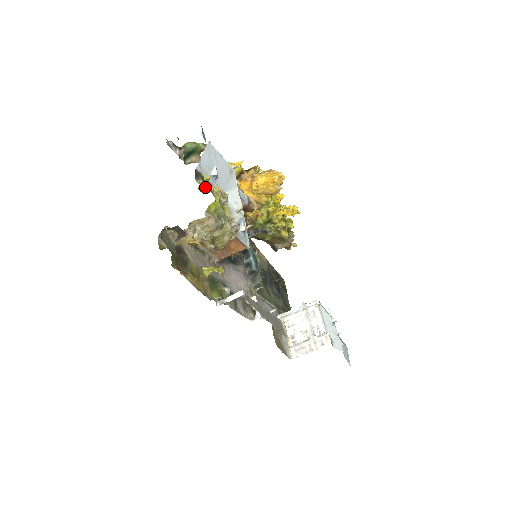
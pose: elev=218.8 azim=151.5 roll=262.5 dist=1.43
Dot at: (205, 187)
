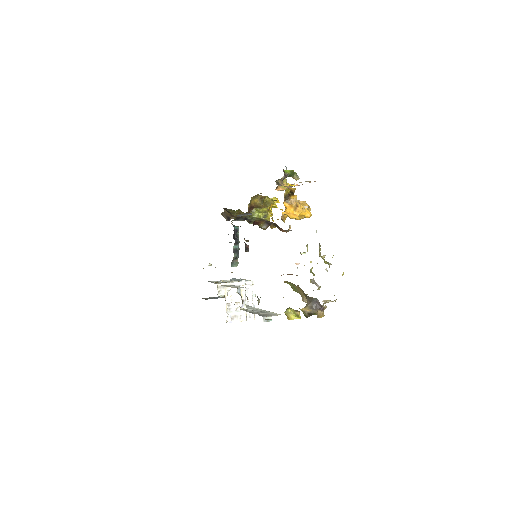
Dot at: (319, 252)
